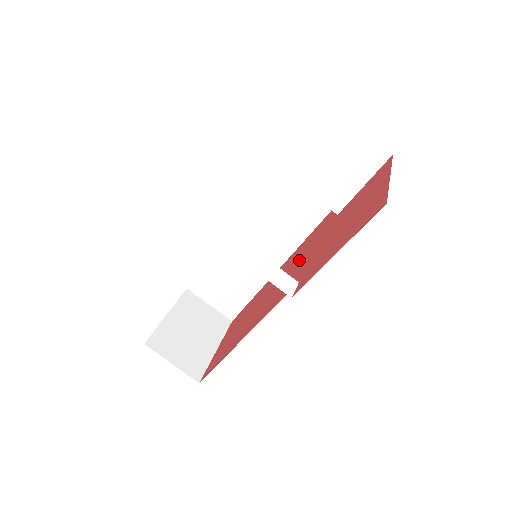
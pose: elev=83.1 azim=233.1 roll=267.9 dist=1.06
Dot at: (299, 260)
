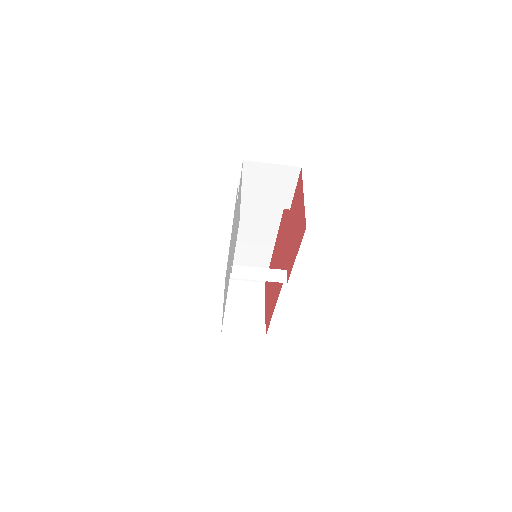
Dot at: (283, 244)
